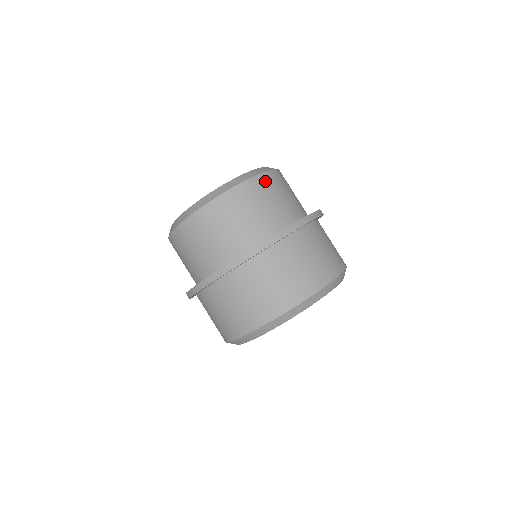
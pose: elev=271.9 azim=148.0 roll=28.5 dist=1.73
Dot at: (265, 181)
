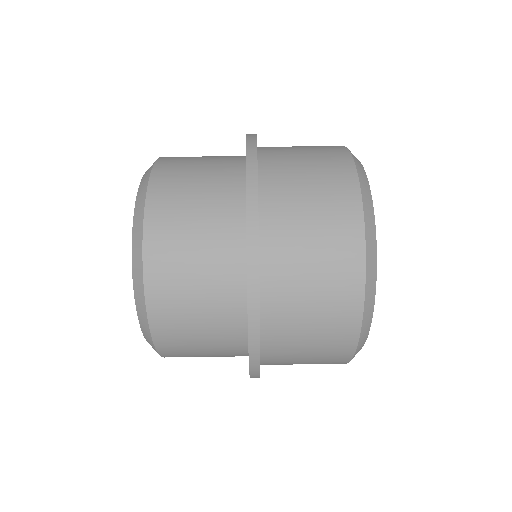
Dot at: (170, 160)
